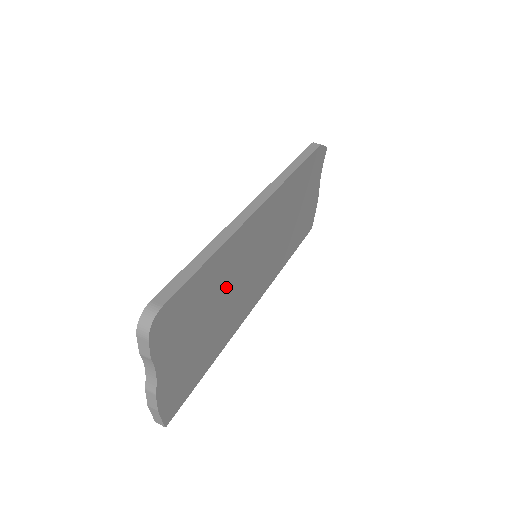
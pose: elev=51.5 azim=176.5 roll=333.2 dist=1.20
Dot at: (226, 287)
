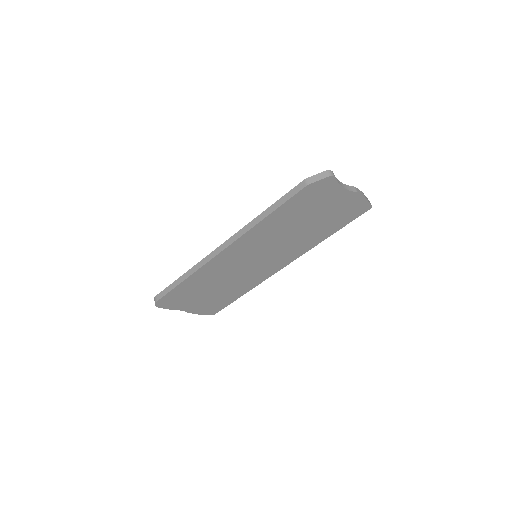
Dot at: (219, 280)
